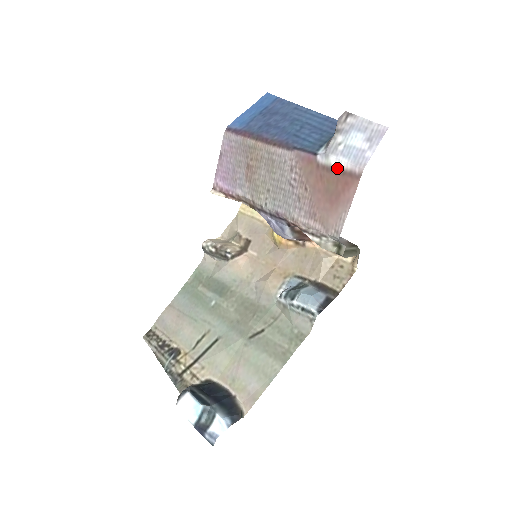
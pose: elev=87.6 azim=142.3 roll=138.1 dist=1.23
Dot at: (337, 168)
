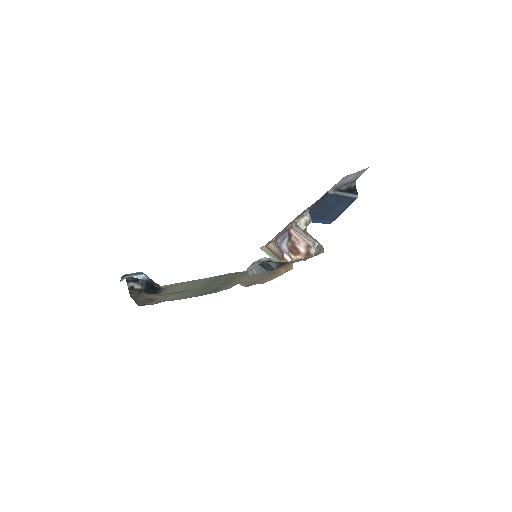
Dot at: occluded
